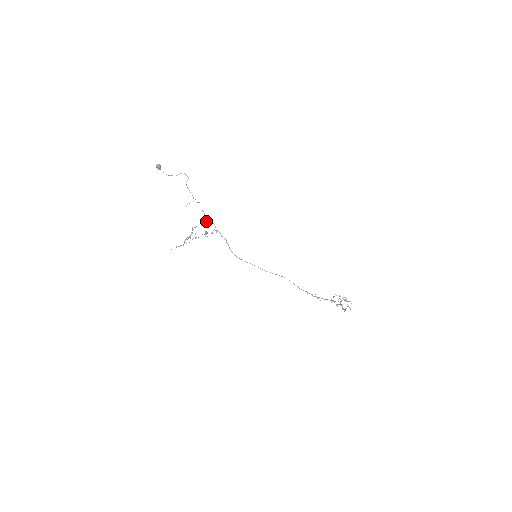
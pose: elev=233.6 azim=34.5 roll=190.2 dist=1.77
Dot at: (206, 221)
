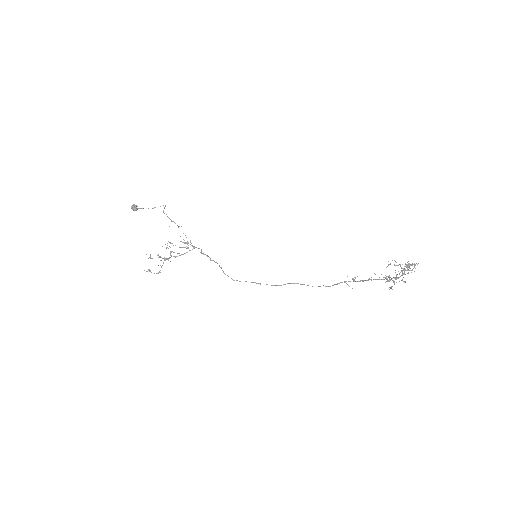
Dot at: occluded
